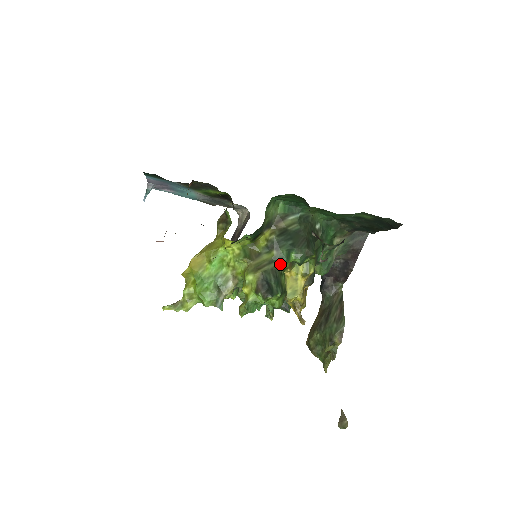
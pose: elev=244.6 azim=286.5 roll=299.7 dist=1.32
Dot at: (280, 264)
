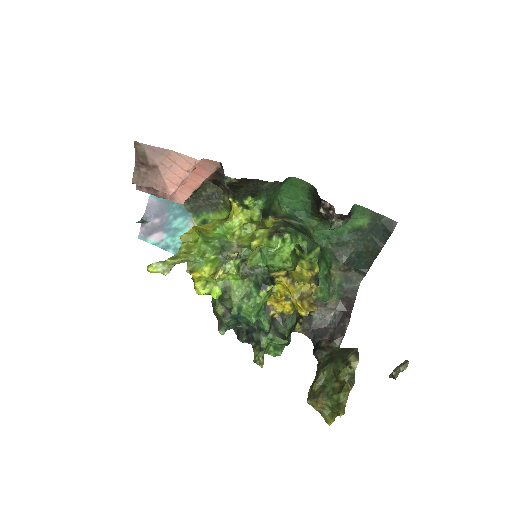
Dot at: occluded
